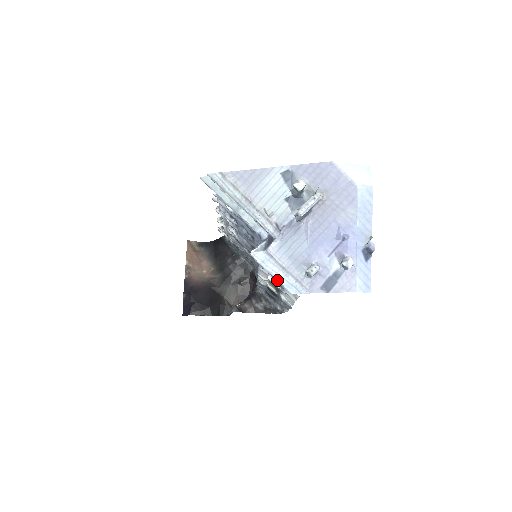
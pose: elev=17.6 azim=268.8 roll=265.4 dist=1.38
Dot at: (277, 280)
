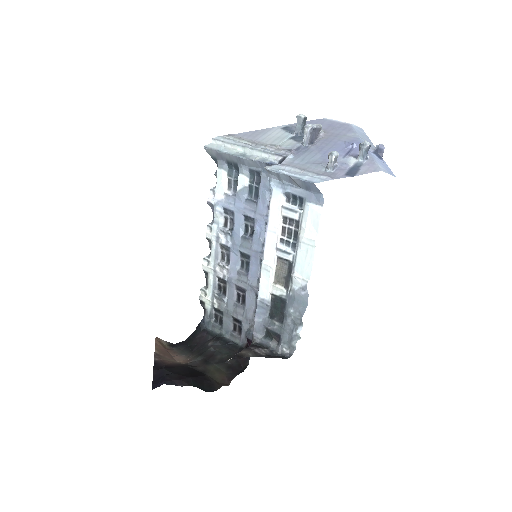
Dot at: (298, 177)
